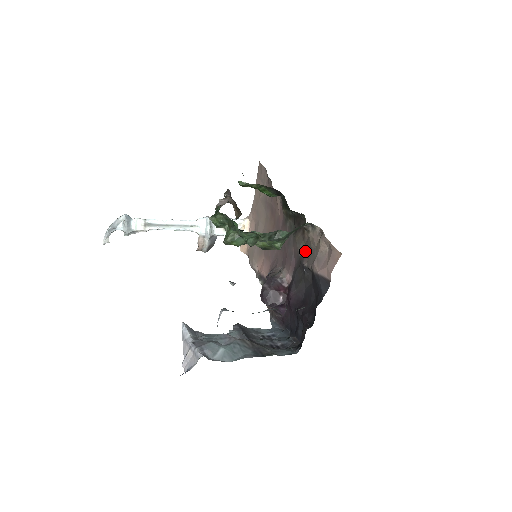
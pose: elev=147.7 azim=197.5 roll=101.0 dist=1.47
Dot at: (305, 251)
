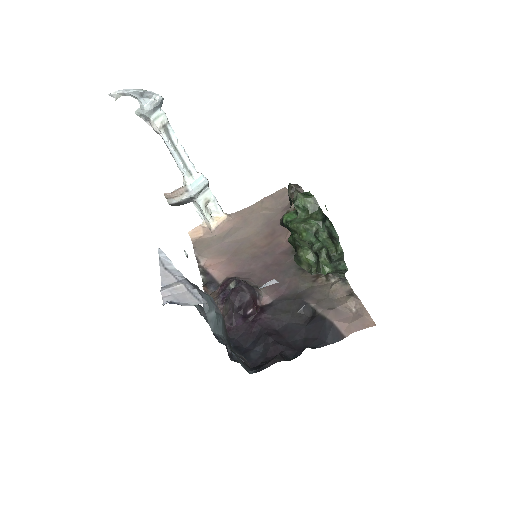
Dot at: (313, 293)
